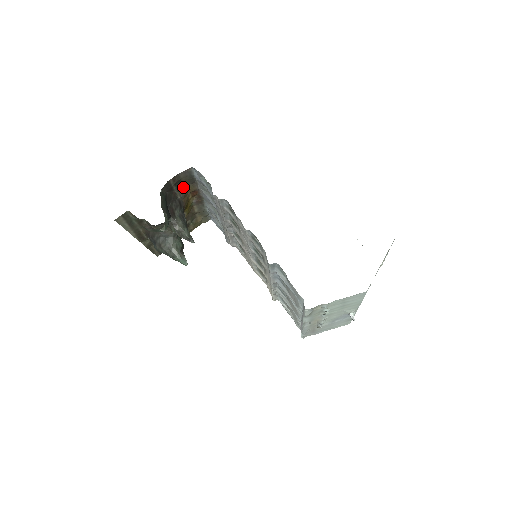
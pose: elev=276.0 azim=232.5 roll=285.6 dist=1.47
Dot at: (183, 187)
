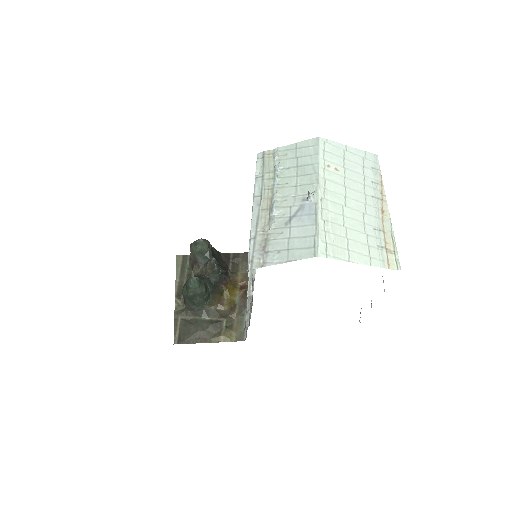
Dot at: (237, 271)
